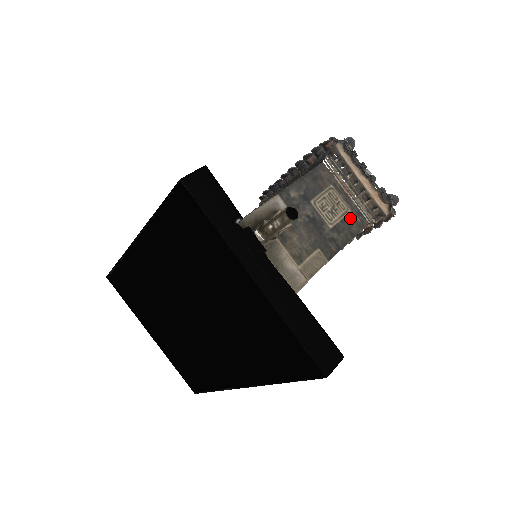
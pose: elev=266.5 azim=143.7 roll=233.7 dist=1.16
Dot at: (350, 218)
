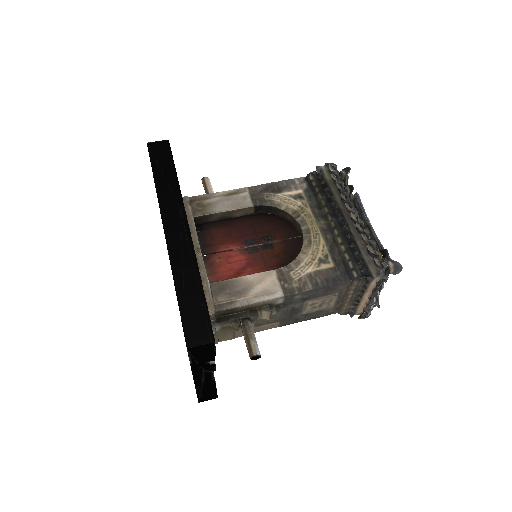
Dot at: (326, 310)
